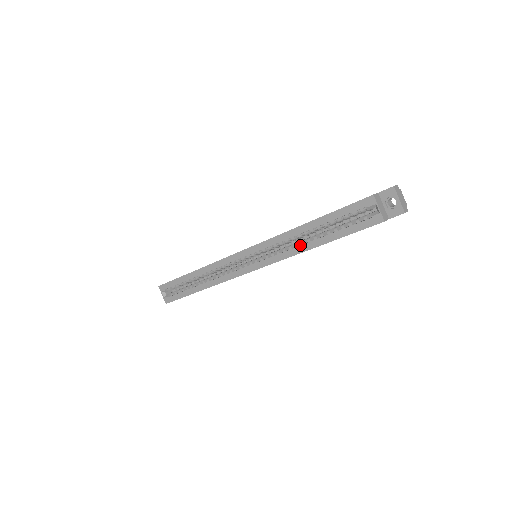
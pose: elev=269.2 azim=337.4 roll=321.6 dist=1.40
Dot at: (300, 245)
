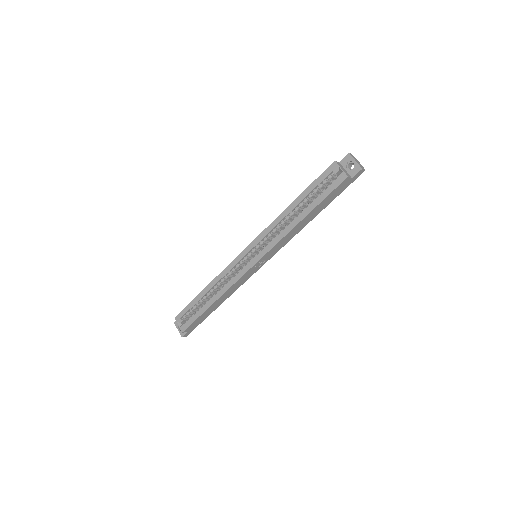
Dot at: (289, 224)
